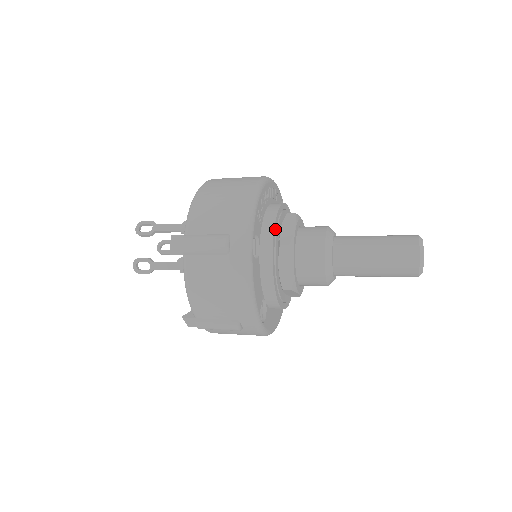
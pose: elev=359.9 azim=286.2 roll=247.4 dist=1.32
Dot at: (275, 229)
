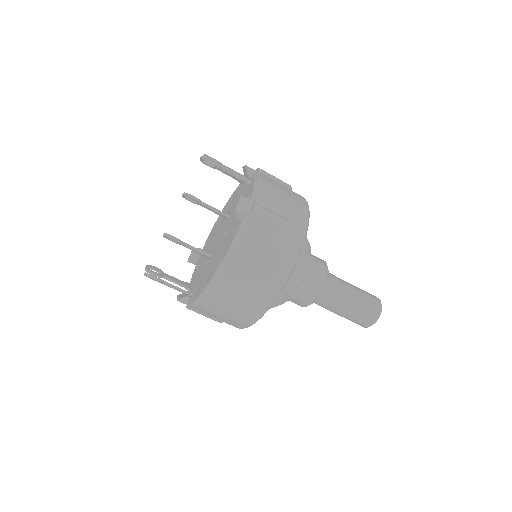
Dot at: occluded
